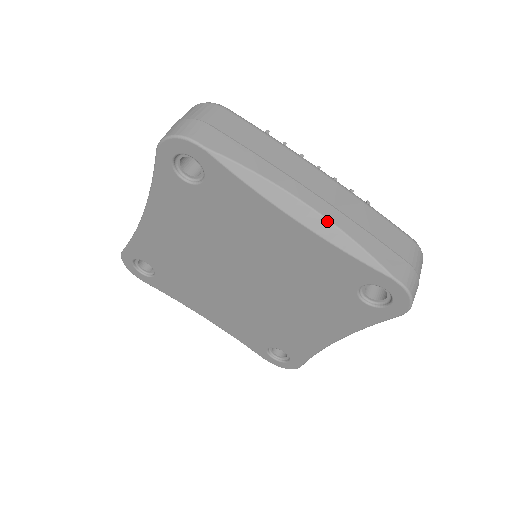
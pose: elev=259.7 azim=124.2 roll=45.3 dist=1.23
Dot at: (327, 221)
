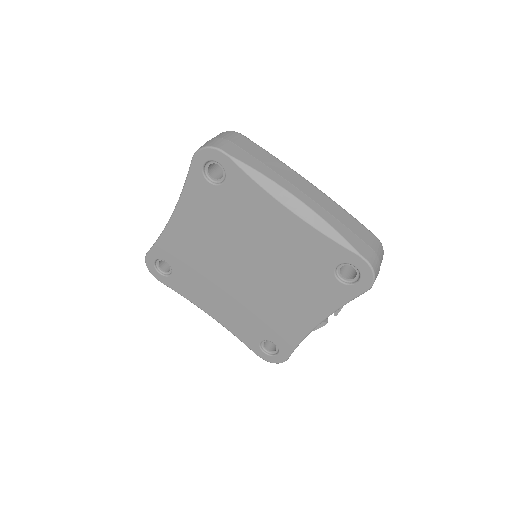
Dot at: (313, 212)
